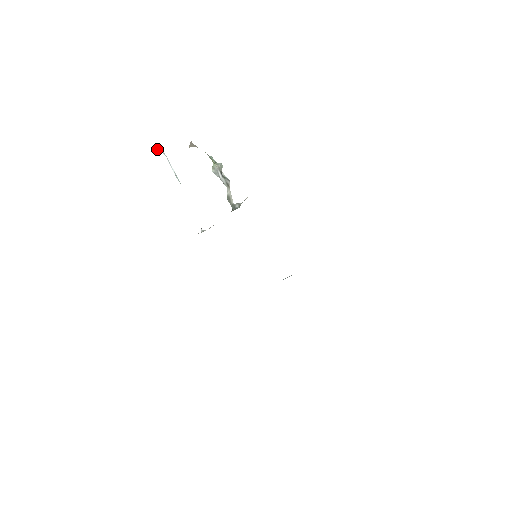
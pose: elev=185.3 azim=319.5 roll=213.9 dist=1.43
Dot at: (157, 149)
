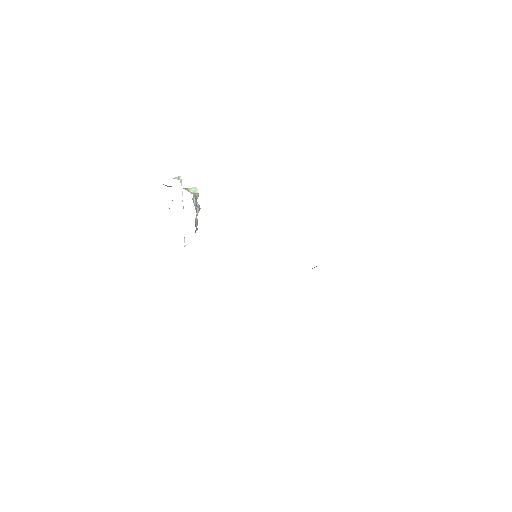
Dot at: (177, 178)
